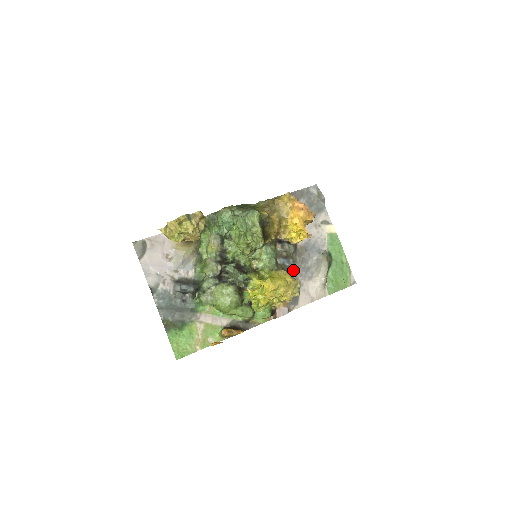
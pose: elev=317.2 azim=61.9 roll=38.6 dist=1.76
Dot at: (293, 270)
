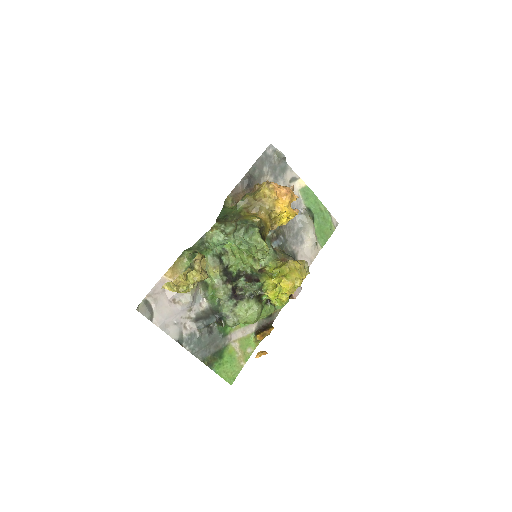
Dot at: (285, 244)
